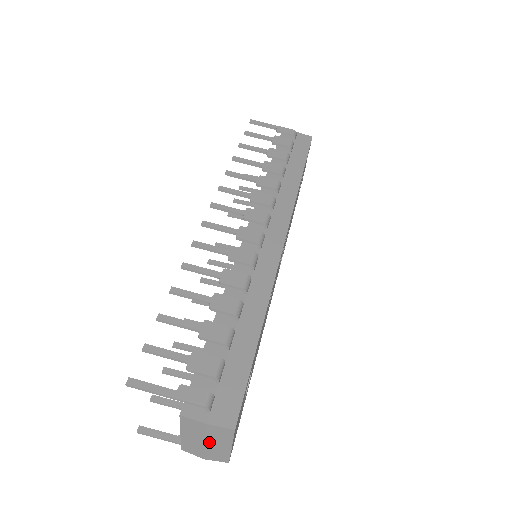
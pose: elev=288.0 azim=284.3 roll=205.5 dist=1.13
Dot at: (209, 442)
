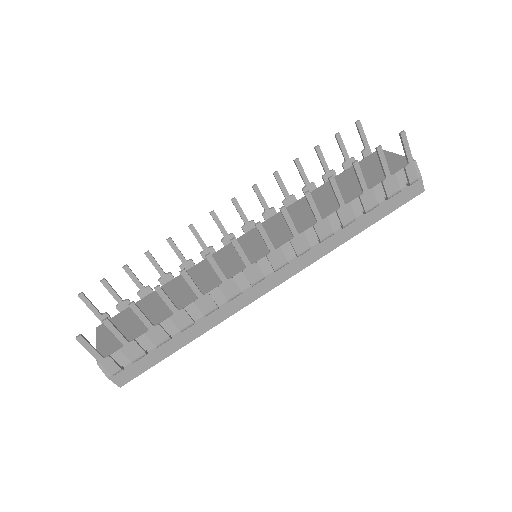
Dot at: occluded
